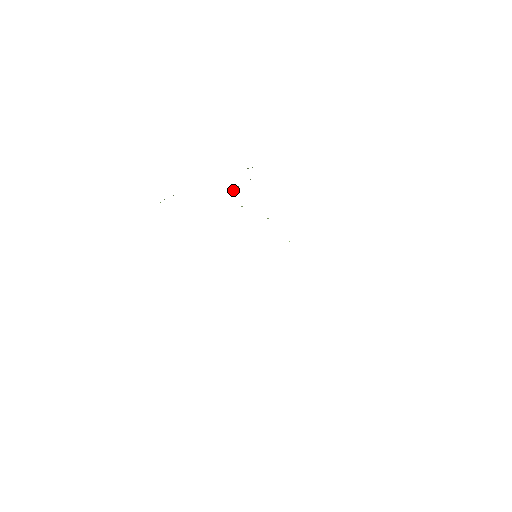
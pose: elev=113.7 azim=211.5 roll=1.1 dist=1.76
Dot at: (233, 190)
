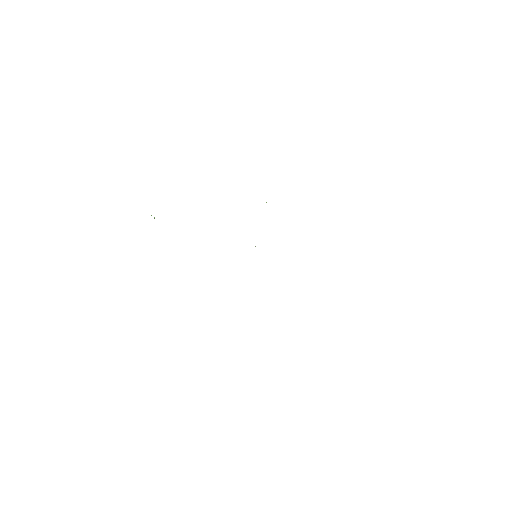
Dot at: occluded
